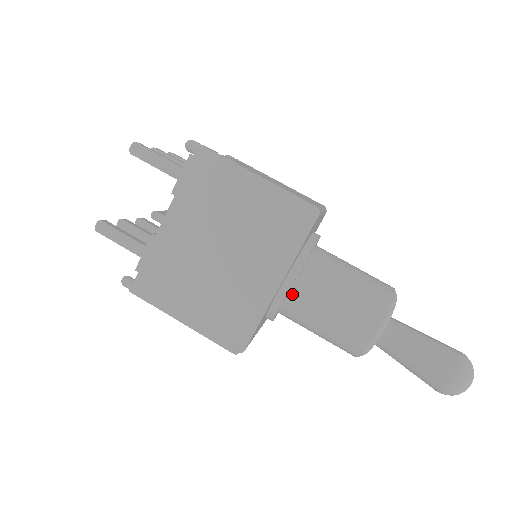
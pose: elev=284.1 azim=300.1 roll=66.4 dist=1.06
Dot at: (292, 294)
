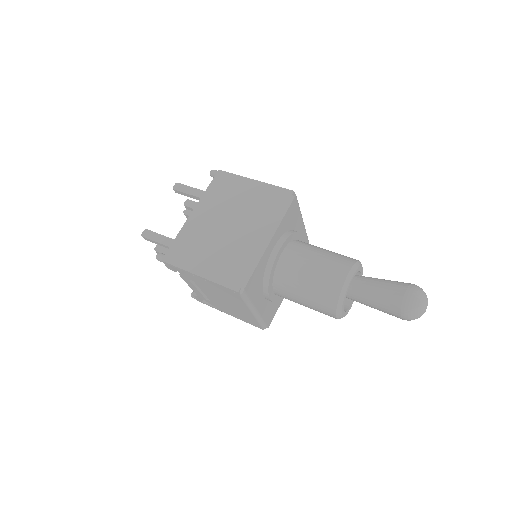
Dot at: (281, 260)
